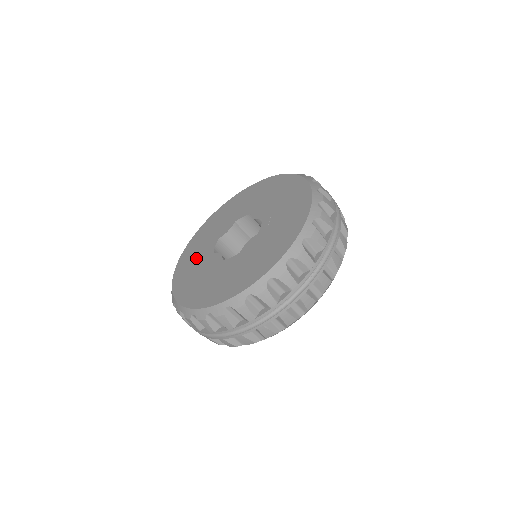
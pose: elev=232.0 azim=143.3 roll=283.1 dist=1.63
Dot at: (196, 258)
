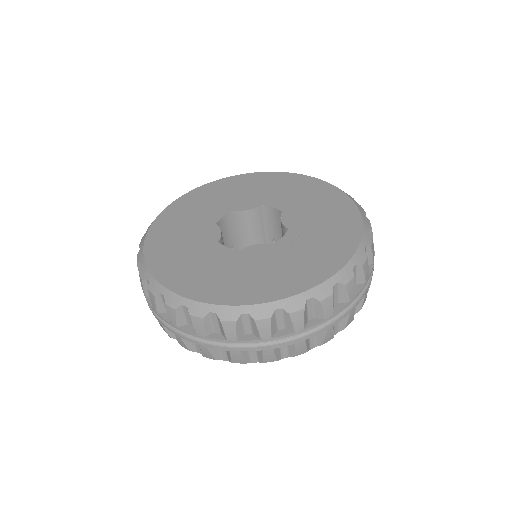
Dot at: (196, 212)
